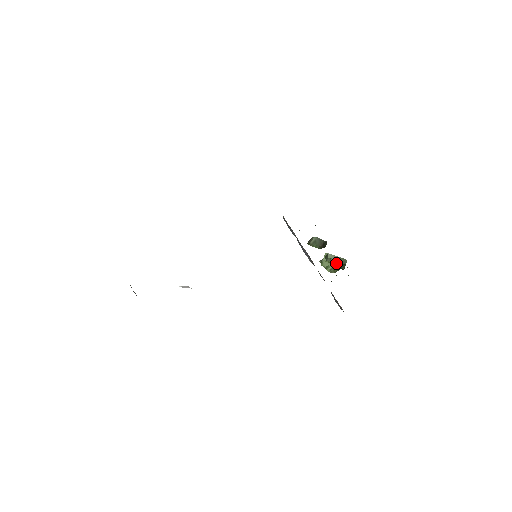
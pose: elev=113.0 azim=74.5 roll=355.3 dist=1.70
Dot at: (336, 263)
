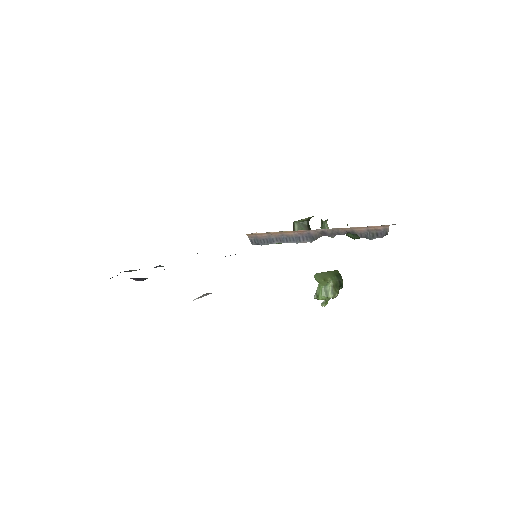
Dot at: (331, 278)
